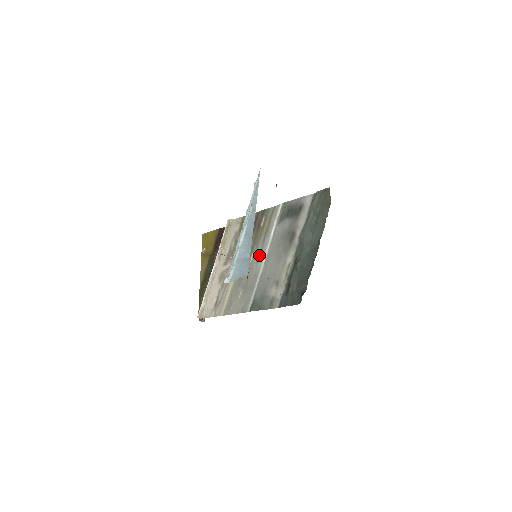
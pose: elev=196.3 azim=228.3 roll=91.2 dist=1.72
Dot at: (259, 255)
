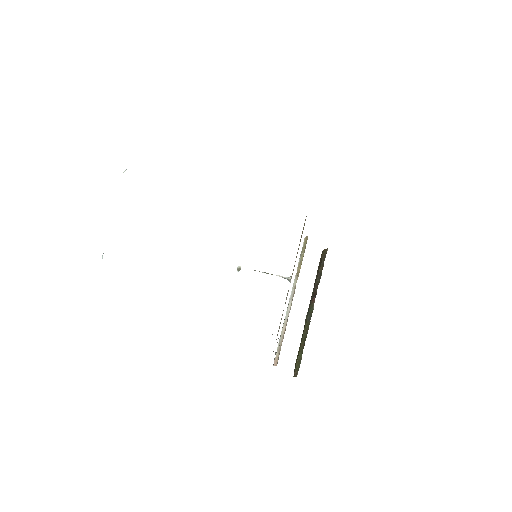
Dot at: occluded
